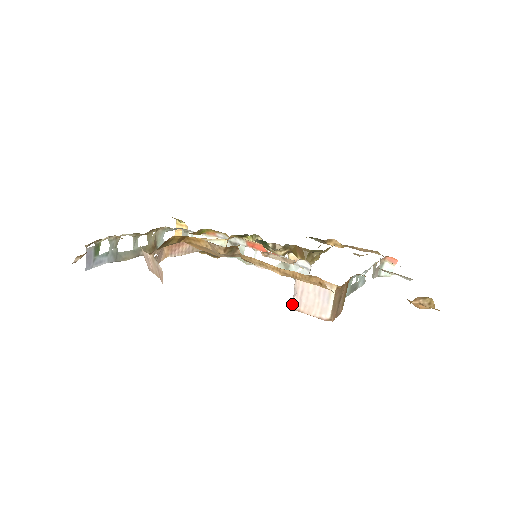
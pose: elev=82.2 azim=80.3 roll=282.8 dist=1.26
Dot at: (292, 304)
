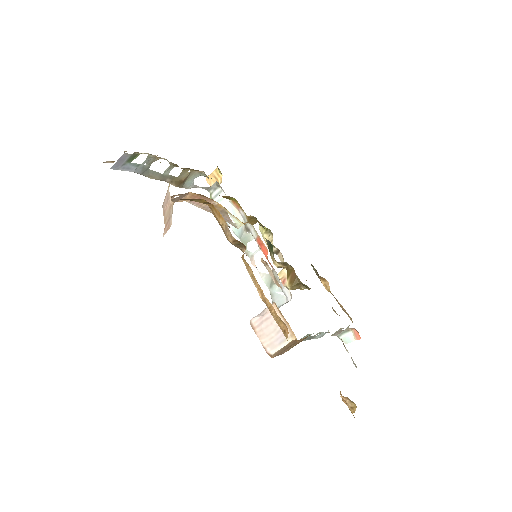
Dot at: (253, 319)
